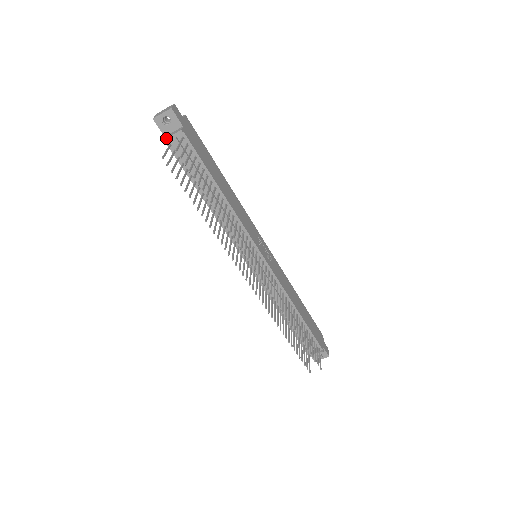
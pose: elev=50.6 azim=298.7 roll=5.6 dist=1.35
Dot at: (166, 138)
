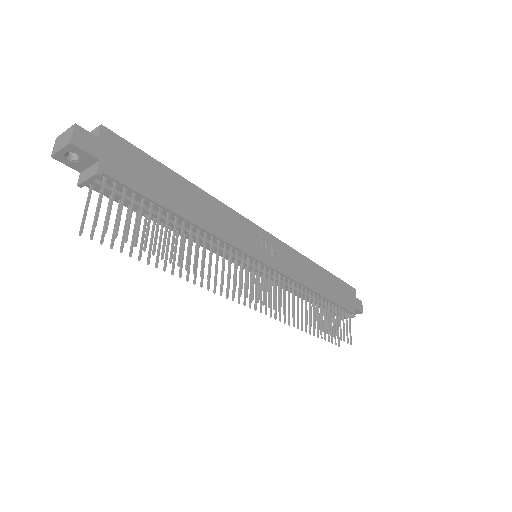
Dot at: (80, 183)
